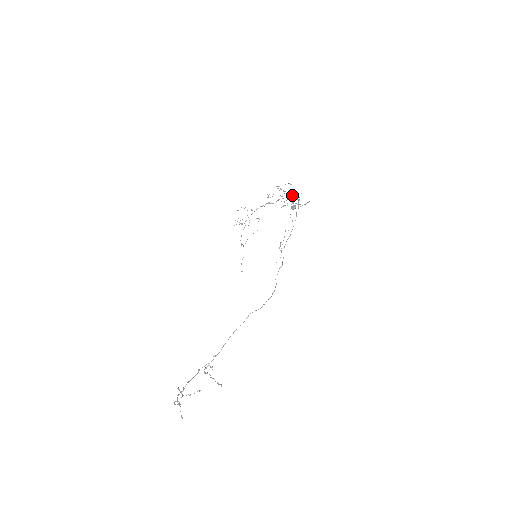
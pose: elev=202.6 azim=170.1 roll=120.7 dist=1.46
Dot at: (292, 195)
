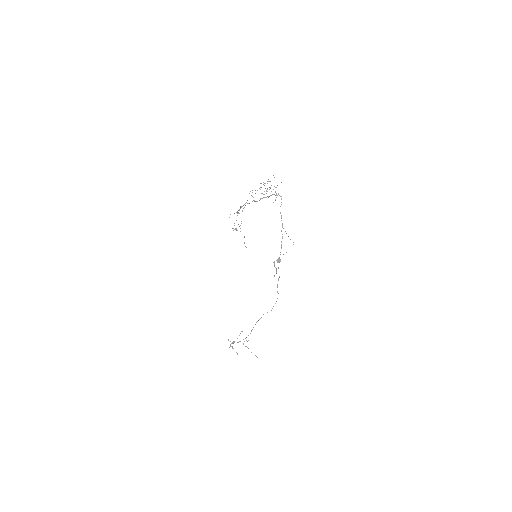
Dot at: occluded
